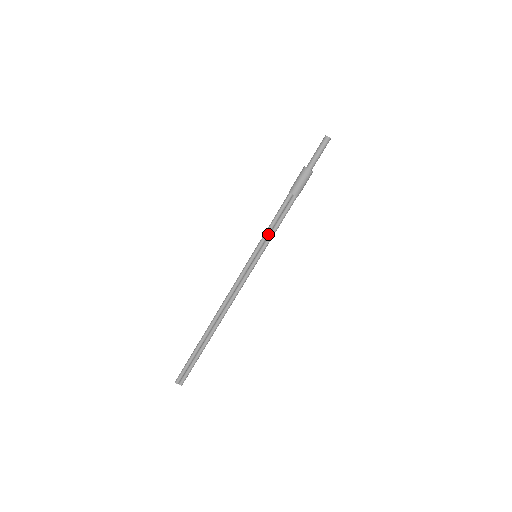
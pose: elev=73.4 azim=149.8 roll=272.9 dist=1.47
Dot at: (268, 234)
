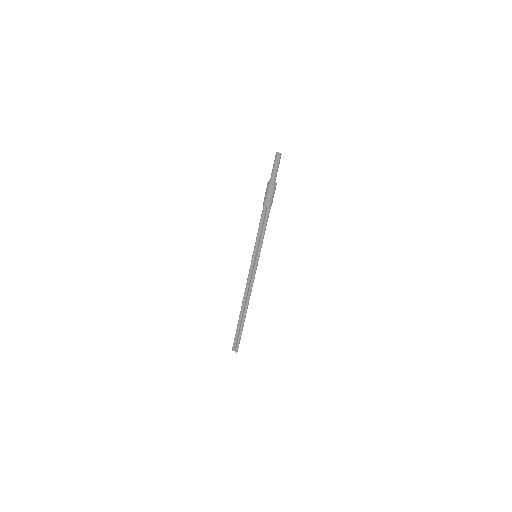
Dot at: (258, 239)
